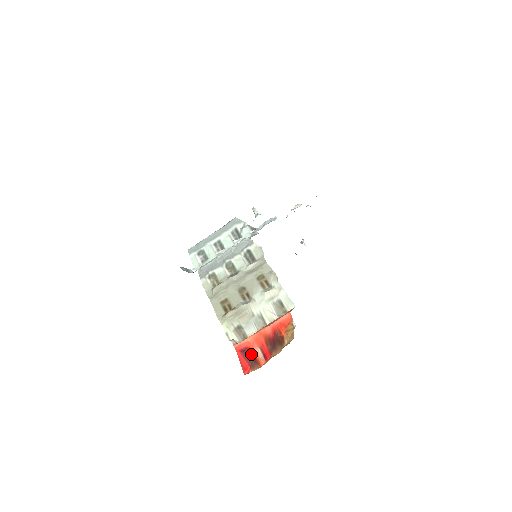
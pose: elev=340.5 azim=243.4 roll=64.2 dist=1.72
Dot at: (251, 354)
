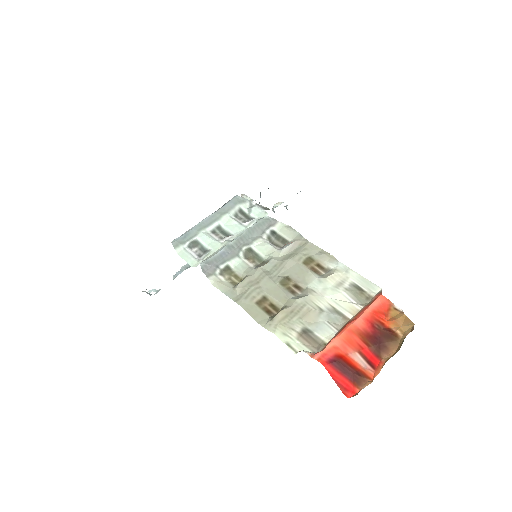
Dot at: (348, 364)
